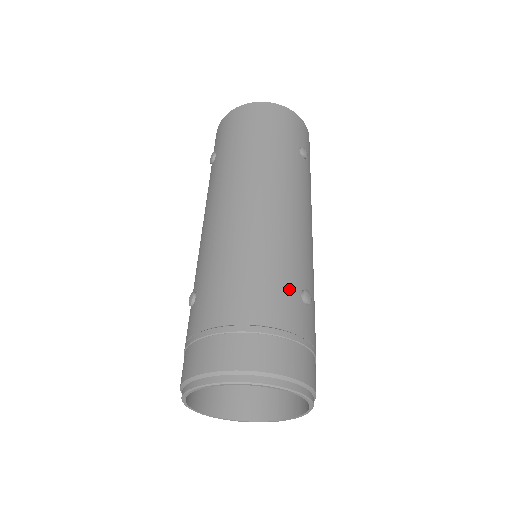
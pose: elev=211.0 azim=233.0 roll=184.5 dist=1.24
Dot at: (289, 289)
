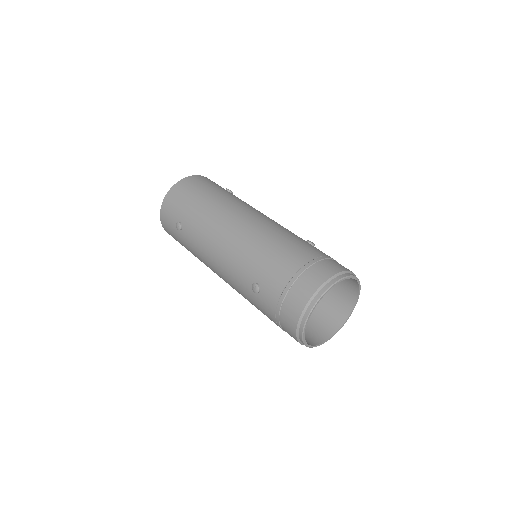
Dot at: (303, 242)
